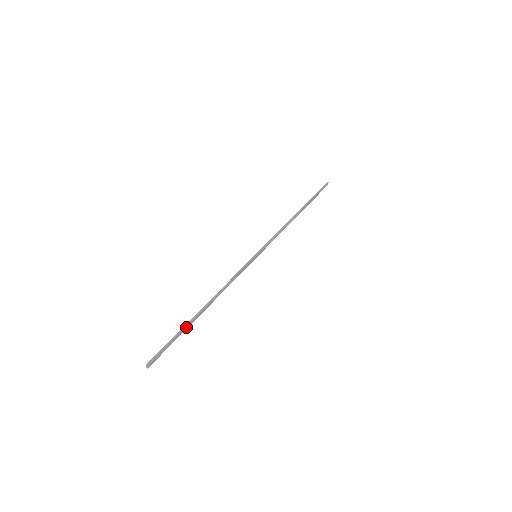
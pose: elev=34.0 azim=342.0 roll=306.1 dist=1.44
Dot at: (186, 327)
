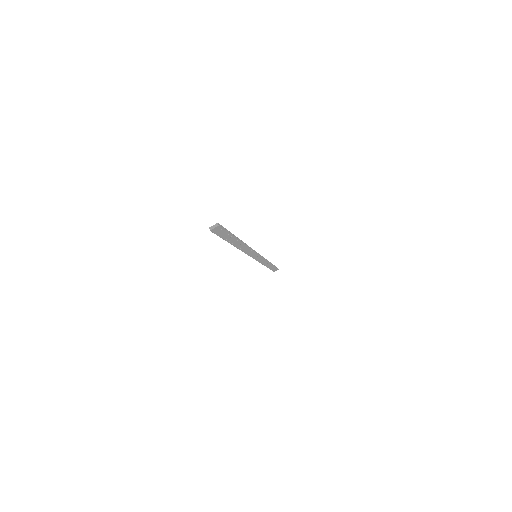
Dot at: (234, 237)
